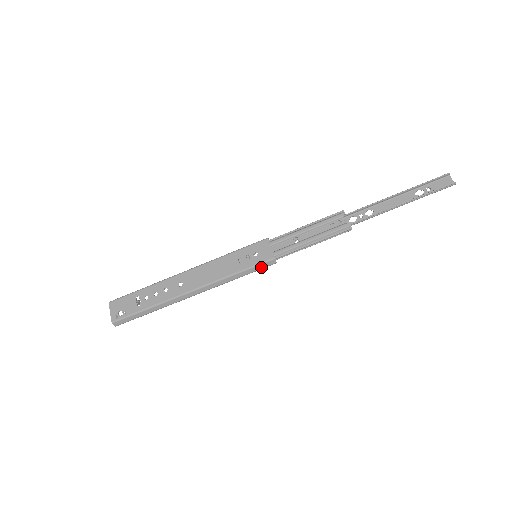
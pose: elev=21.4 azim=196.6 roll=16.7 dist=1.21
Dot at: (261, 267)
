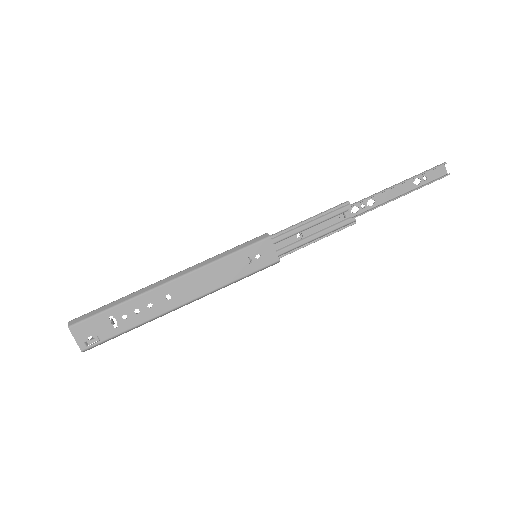
Dot at: (263, 269)
